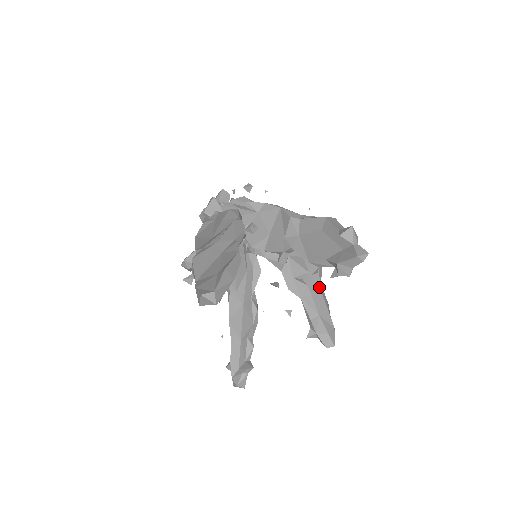
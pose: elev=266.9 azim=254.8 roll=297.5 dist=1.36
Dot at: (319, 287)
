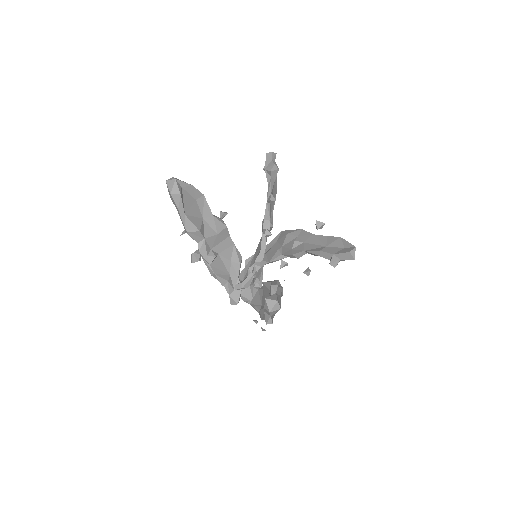
Dot at: (310, 234)
